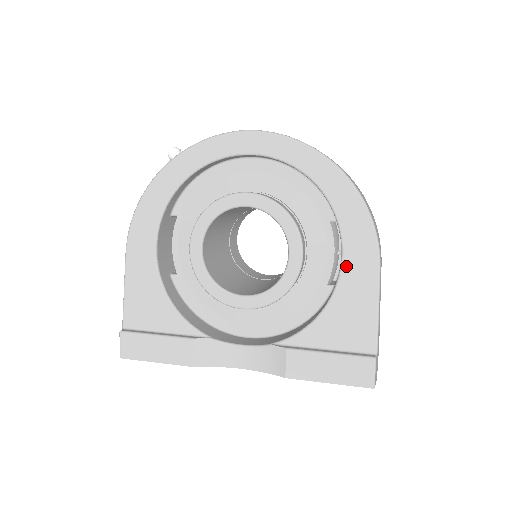
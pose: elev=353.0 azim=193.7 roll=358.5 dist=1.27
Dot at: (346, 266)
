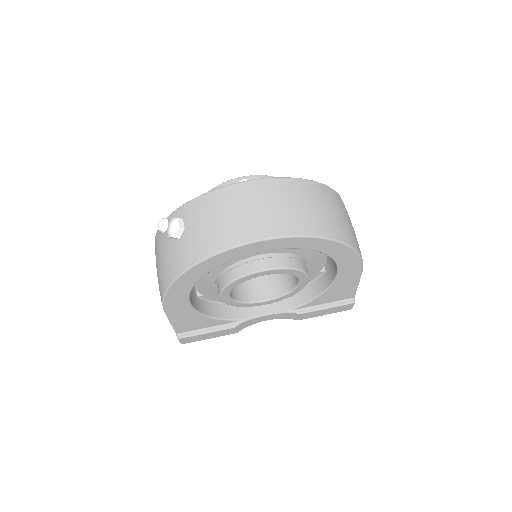
Dot at: (340, 277)
